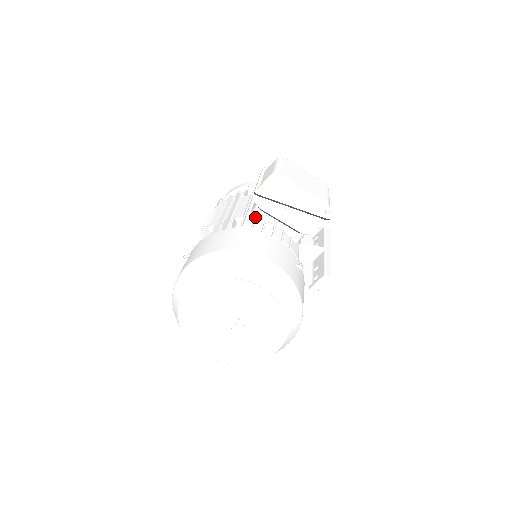
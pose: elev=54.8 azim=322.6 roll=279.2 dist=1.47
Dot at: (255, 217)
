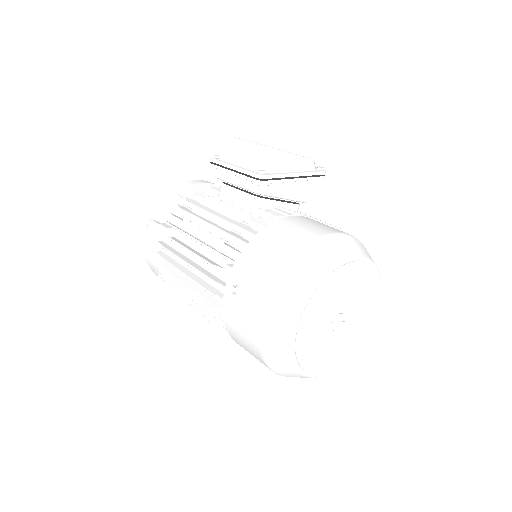
Dot at: (260, 209)
